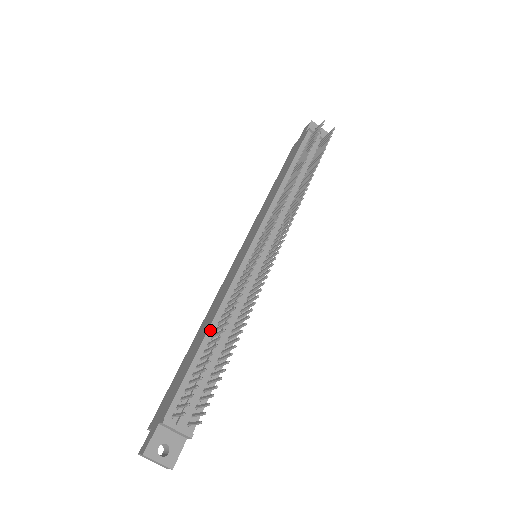
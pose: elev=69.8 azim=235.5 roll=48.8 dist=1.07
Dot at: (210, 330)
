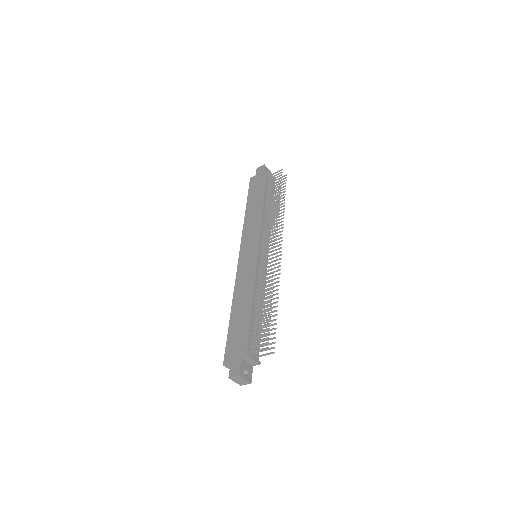
Dot at: (253, 302)
